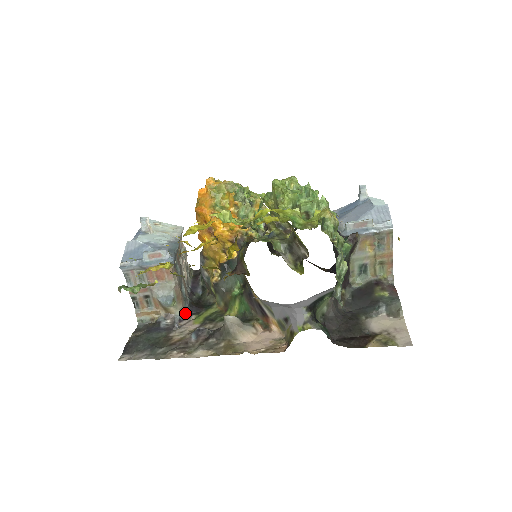
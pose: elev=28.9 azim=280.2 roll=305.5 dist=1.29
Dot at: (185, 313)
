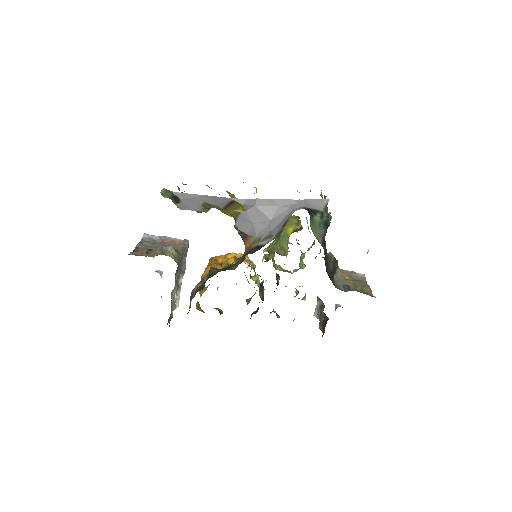
Dot at: (177, 264)
